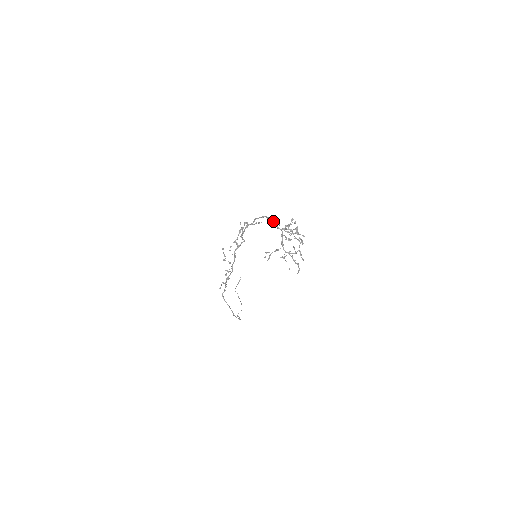
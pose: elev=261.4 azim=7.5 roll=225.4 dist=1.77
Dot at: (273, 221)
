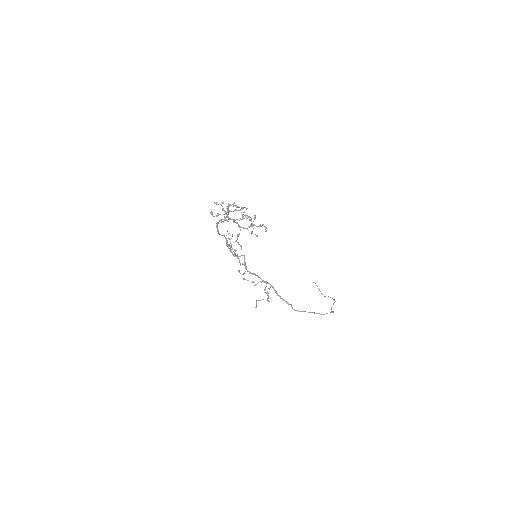
Dot at: occluded
